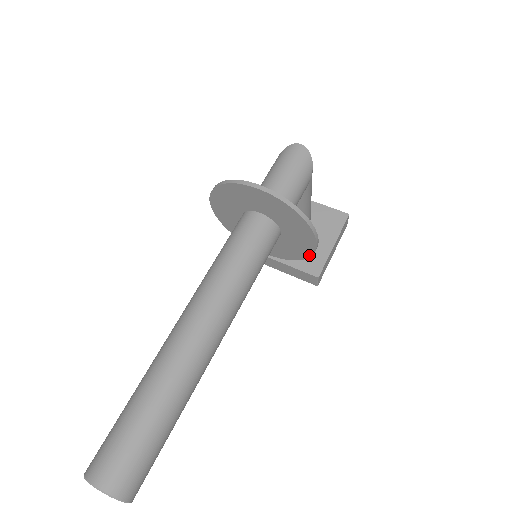
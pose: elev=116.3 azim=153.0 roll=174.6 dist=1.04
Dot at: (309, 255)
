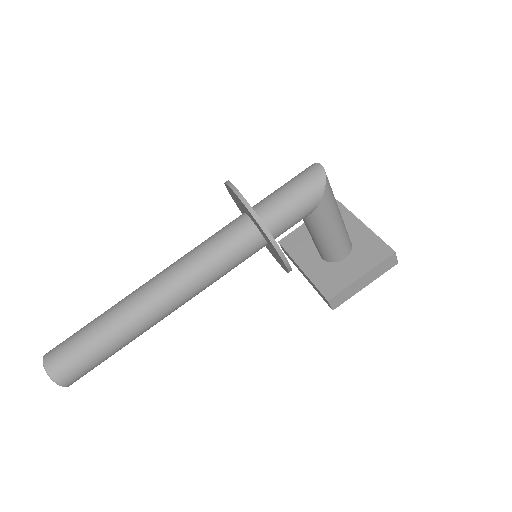
Dot at: (287, 269)
